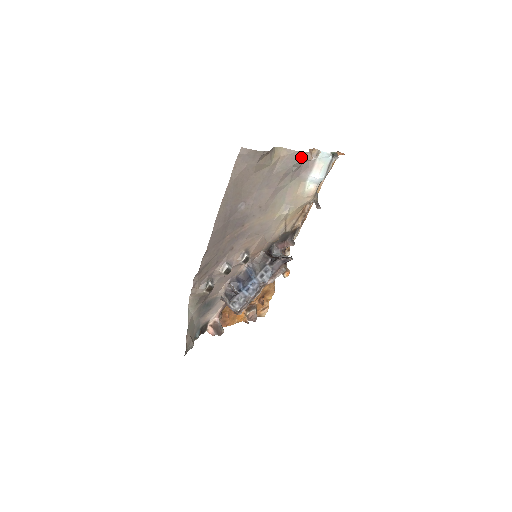
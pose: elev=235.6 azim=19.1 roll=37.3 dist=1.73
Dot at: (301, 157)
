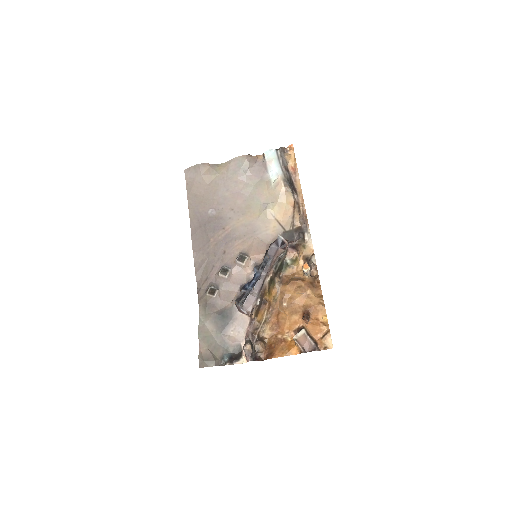
Dot at: (242, 160)
